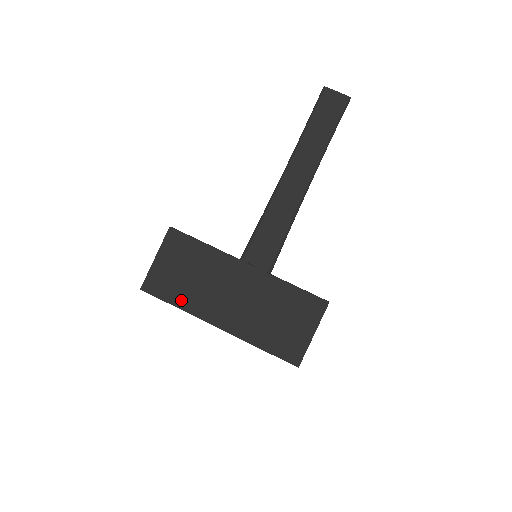
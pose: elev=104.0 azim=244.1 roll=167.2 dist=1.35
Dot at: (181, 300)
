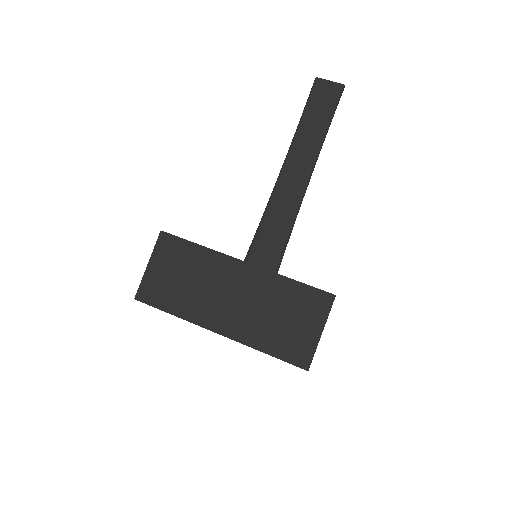
Dot at: (177, 307)
